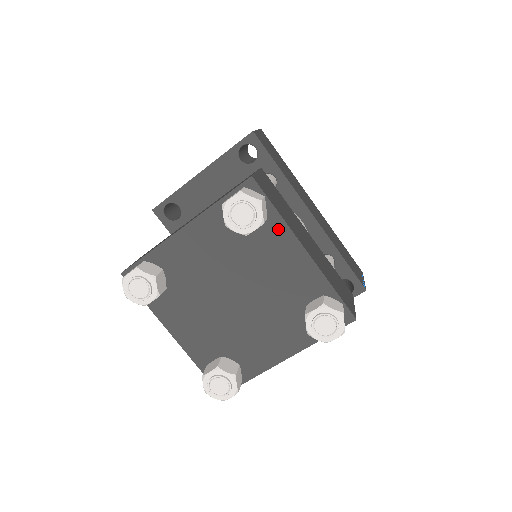
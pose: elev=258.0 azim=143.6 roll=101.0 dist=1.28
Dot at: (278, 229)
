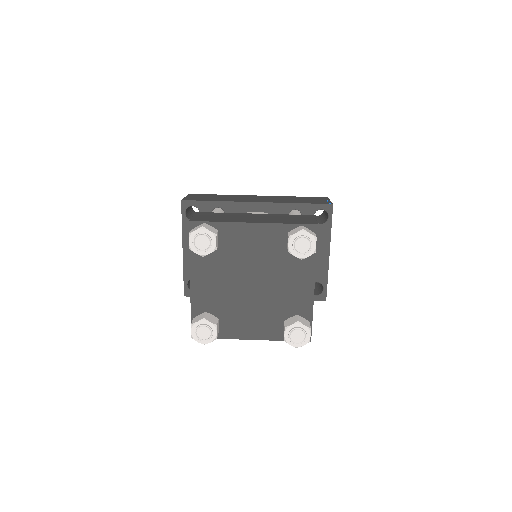
Dot at: (229, 229)
